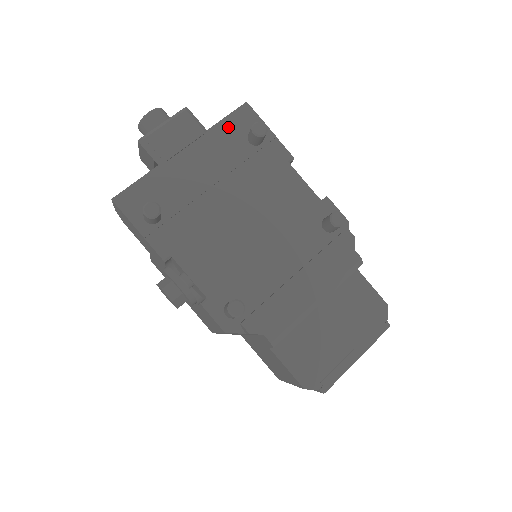
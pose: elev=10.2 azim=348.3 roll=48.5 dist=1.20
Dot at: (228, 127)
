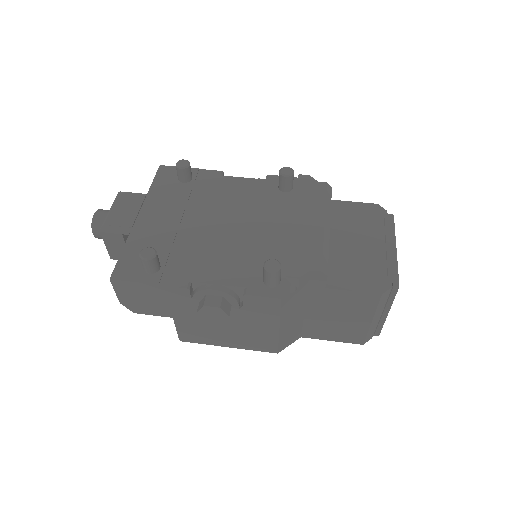
Dot at: (160, 185)
